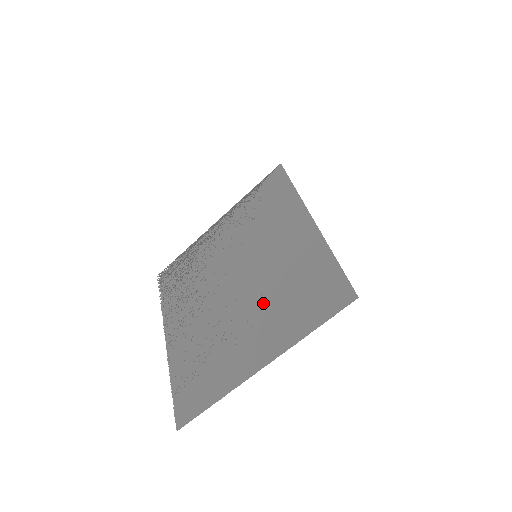
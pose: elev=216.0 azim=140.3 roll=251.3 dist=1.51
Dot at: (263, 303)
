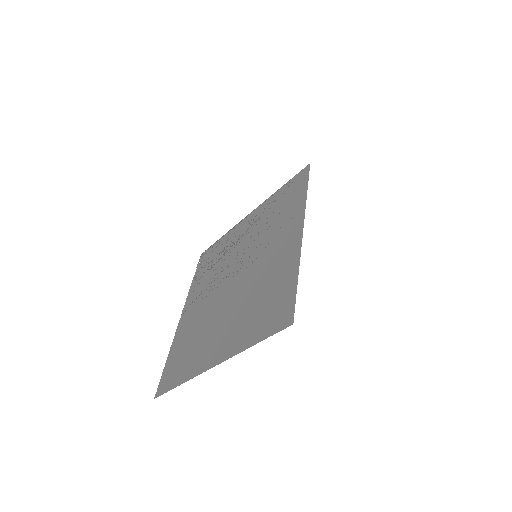
Dot at: (240, 304)
